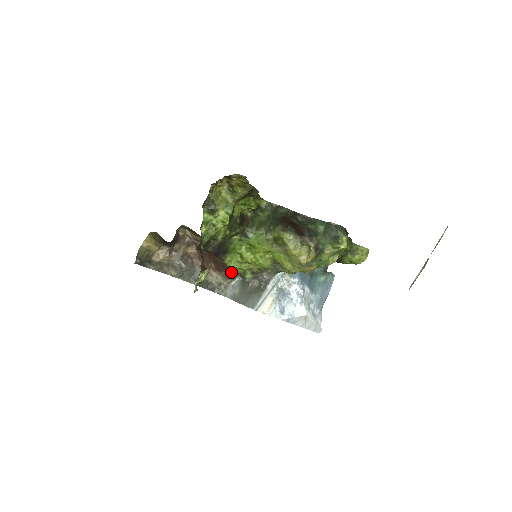
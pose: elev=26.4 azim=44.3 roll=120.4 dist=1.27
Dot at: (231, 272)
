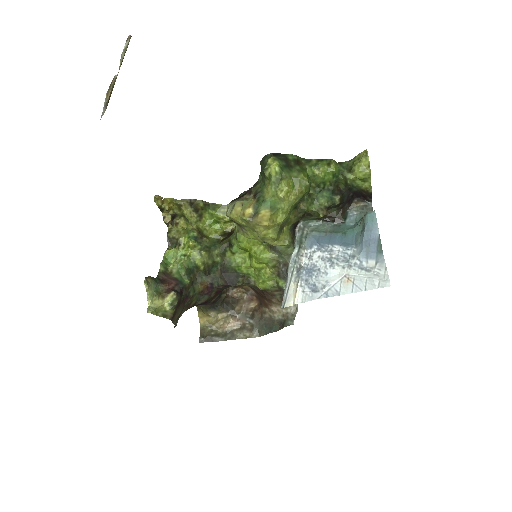
Dot at: (275, 294)
